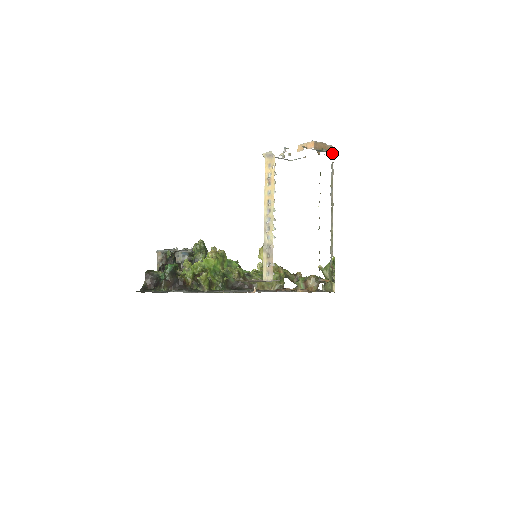
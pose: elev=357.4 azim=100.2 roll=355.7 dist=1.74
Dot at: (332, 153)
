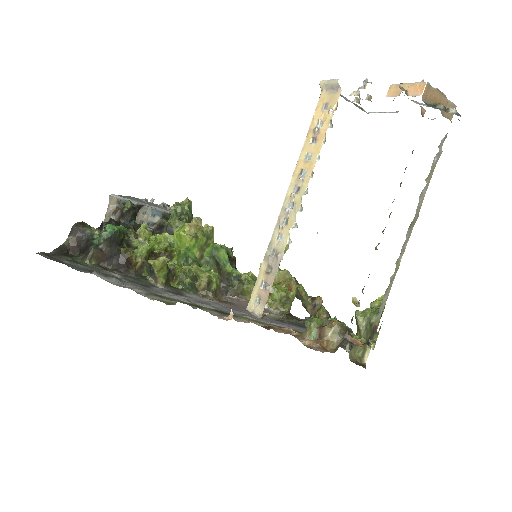
Dot at: (450, 119)
